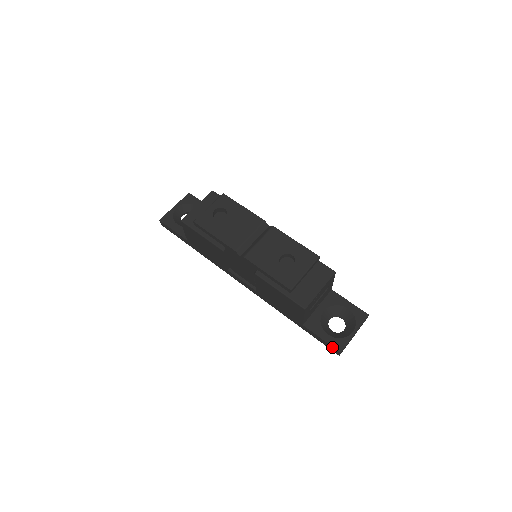
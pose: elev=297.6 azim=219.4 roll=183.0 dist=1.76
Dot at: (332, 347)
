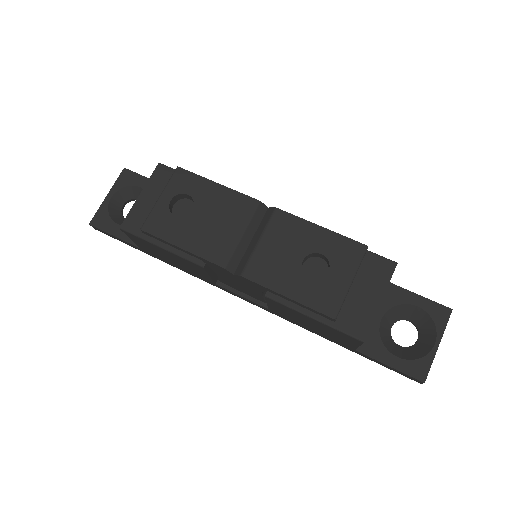
Dot at: (408, 376)
